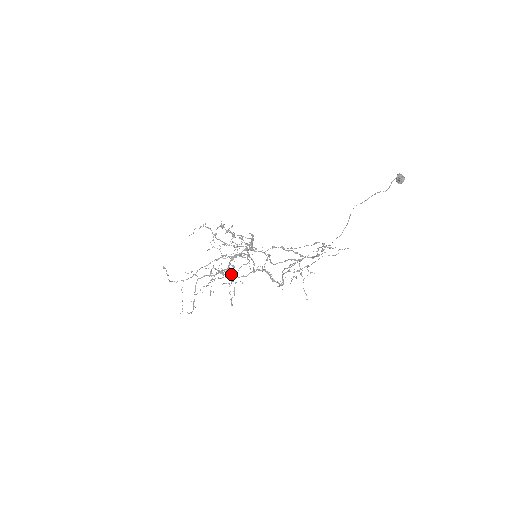
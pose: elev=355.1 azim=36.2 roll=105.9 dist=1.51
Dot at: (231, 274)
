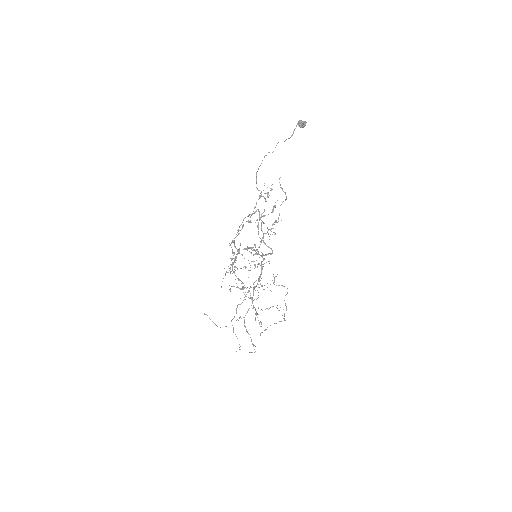
Dot at: (233, 271)
